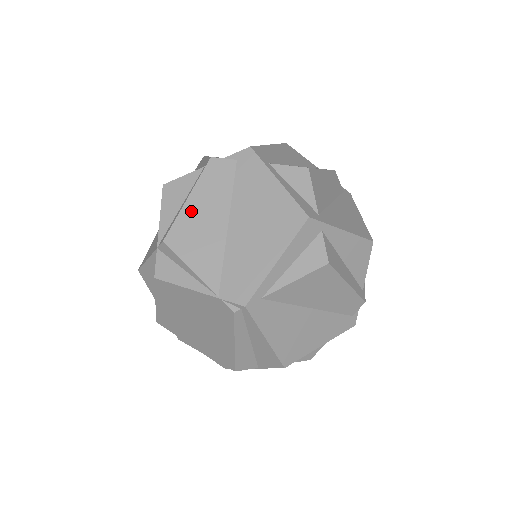
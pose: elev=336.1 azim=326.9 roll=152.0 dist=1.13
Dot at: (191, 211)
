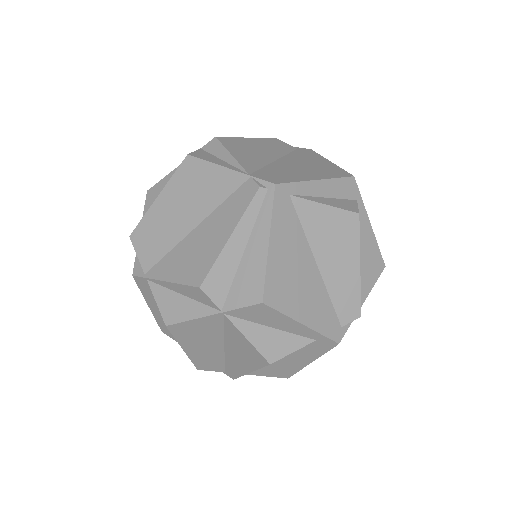
Dot at: (248, 142)
